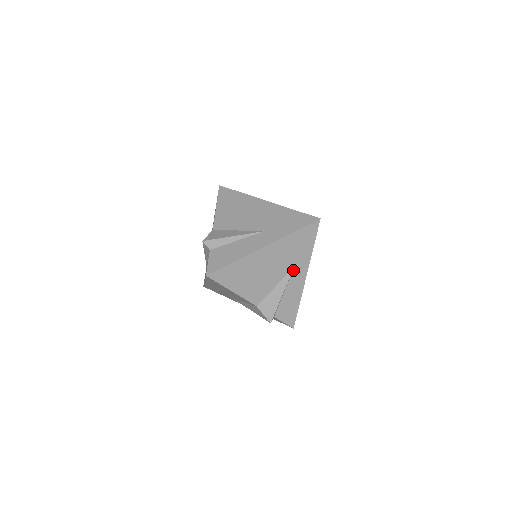
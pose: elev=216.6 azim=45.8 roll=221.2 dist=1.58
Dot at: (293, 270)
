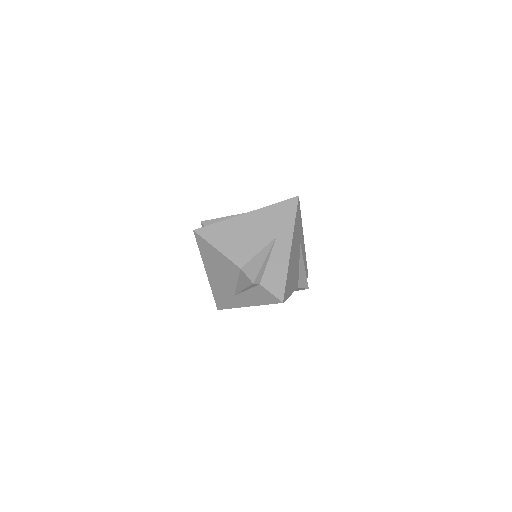
Dot at: (276, 239)
